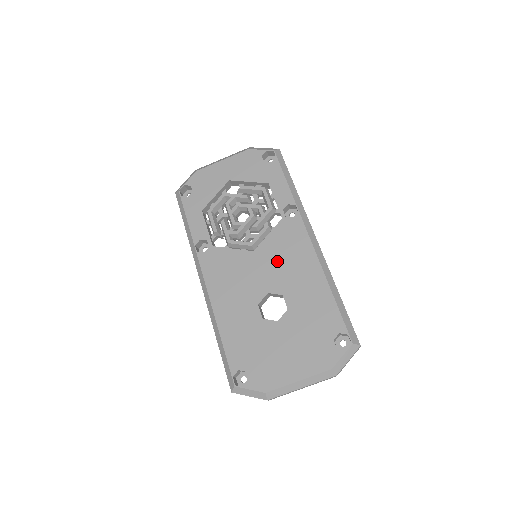
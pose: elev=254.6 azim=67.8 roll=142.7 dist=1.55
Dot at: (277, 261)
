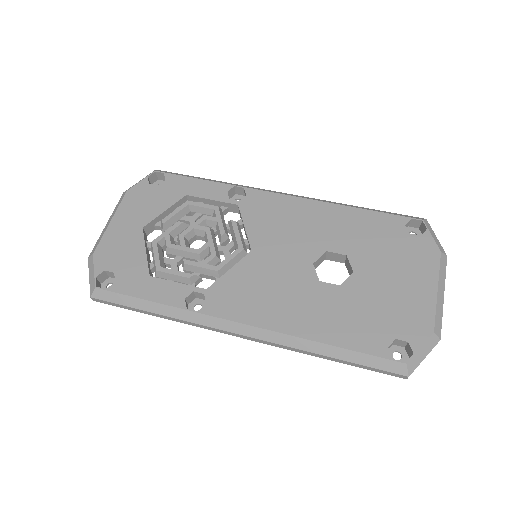
Dot at: (283, 235)
